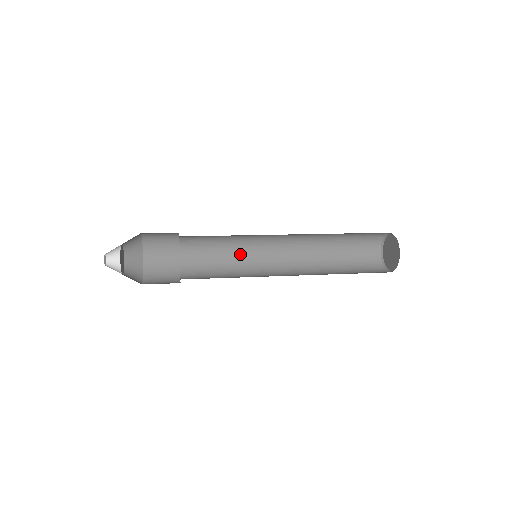
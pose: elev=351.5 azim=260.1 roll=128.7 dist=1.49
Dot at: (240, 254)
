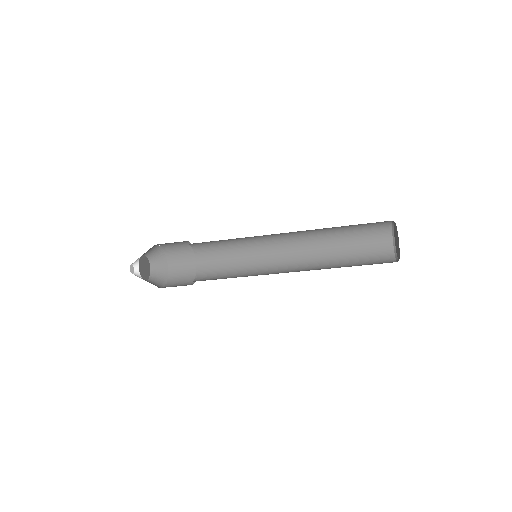
Dot at: (249, 268)
